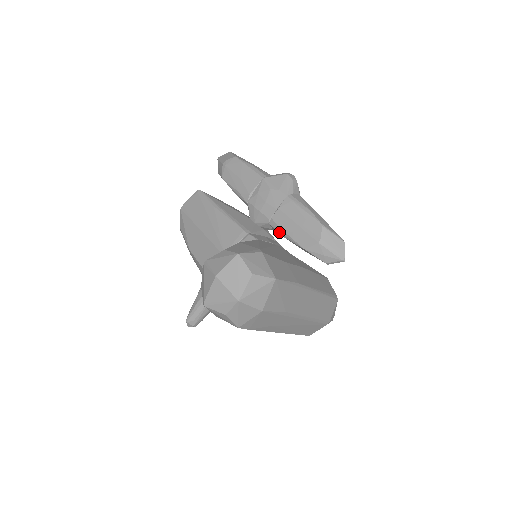
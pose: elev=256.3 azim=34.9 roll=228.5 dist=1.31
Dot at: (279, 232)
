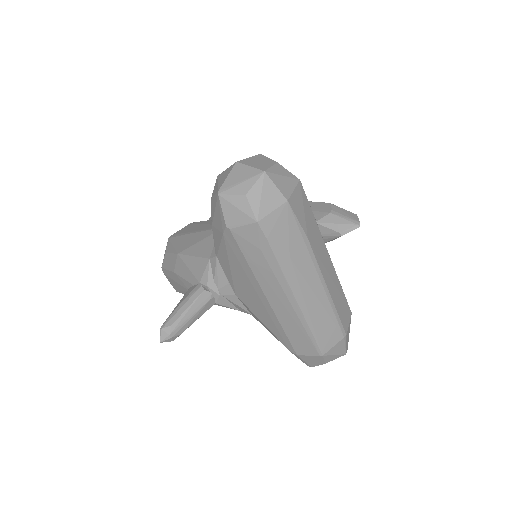
Dot at: occluded
